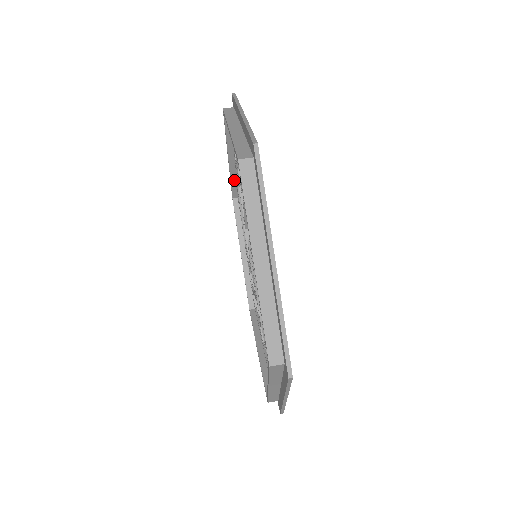
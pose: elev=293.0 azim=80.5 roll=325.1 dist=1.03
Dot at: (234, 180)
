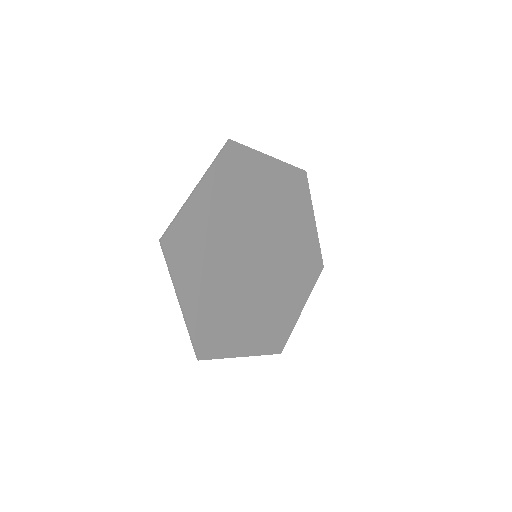
Dot at: occluded
